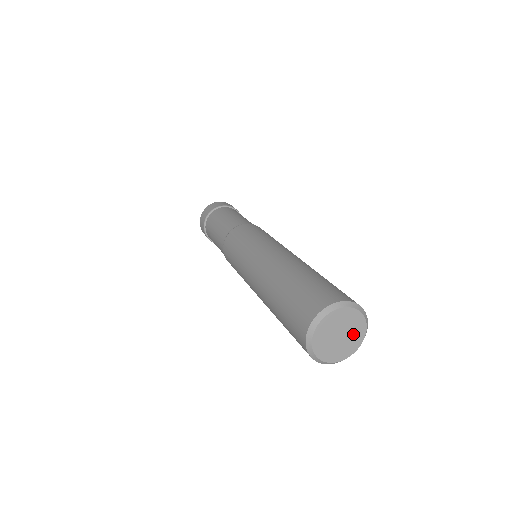
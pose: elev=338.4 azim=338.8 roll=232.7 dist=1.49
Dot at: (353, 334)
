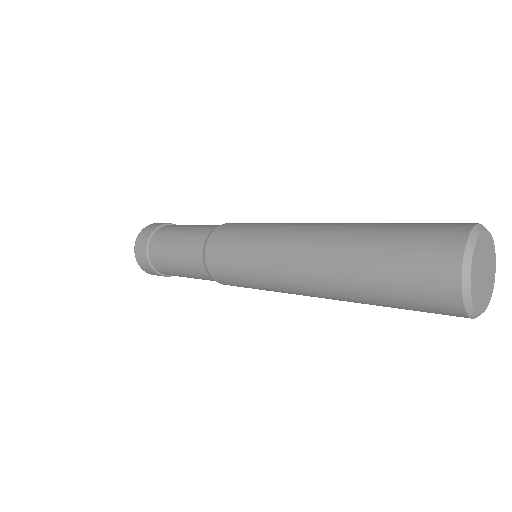
Dot at: (489, 279)
